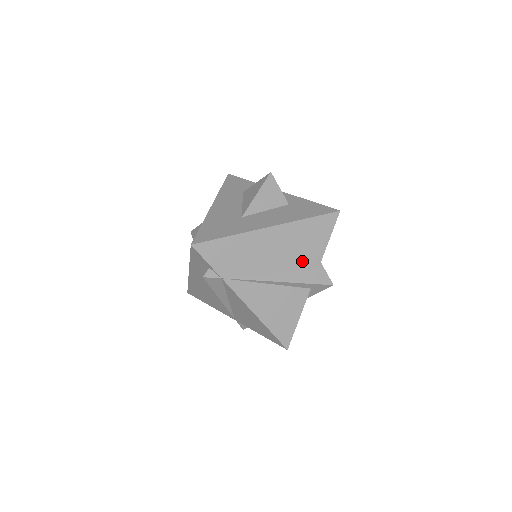
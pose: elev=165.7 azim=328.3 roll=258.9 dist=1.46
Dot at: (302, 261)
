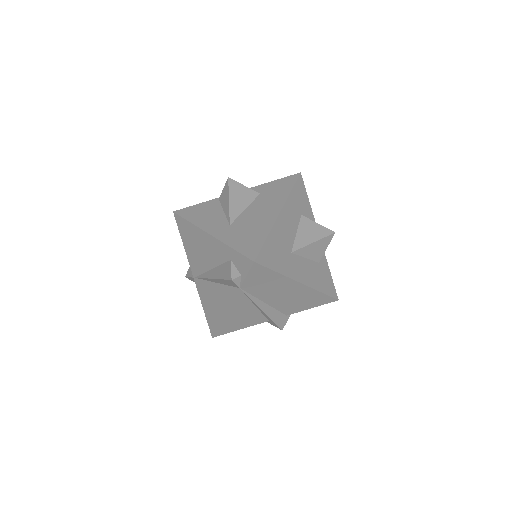
Dot at: (287, 308)
